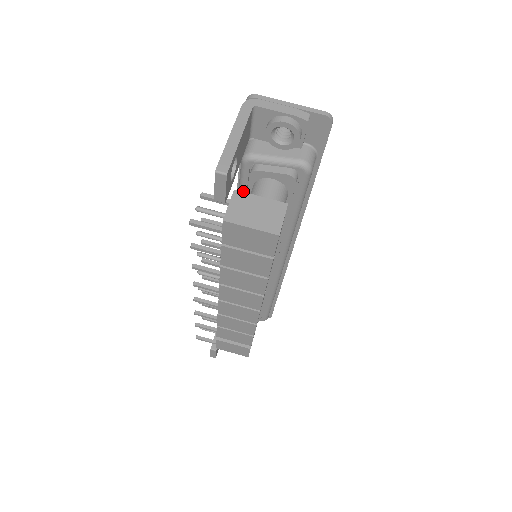
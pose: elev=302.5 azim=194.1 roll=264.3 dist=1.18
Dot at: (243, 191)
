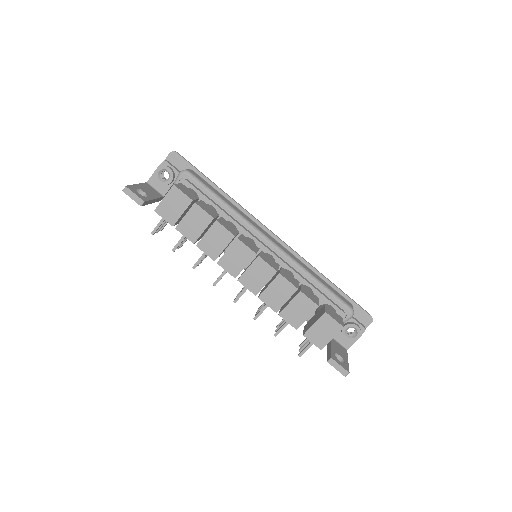
Dot at: occluded
